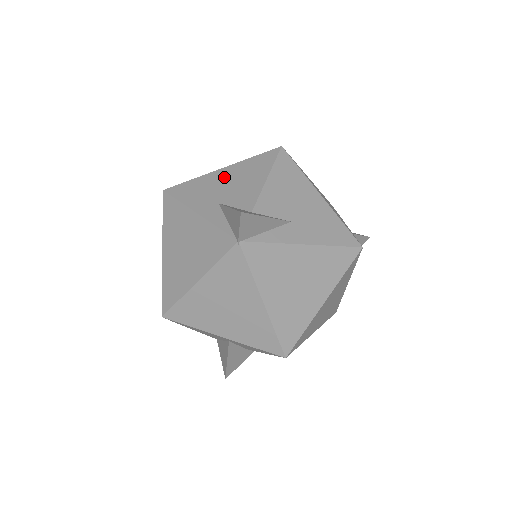
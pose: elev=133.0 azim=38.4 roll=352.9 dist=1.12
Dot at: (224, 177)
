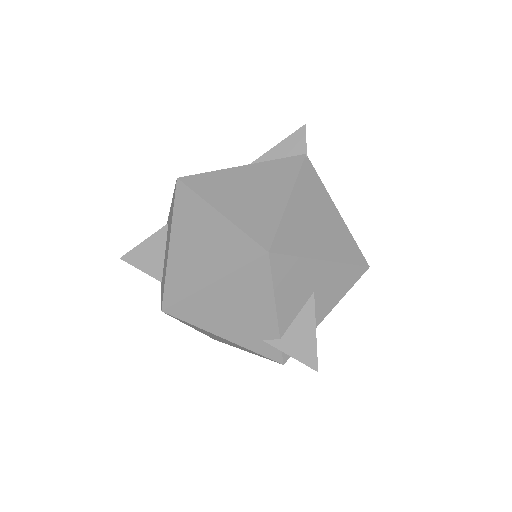
Dot at: occluded
